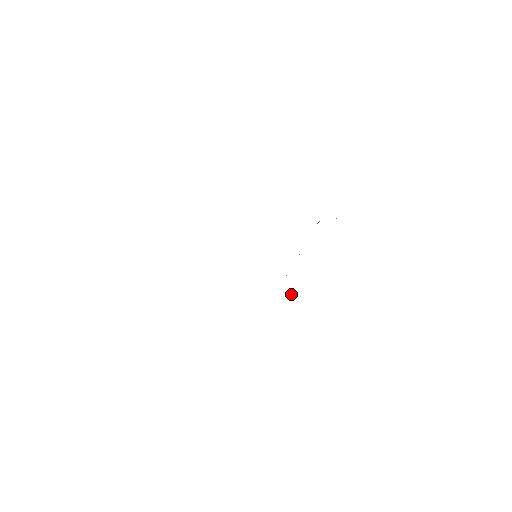
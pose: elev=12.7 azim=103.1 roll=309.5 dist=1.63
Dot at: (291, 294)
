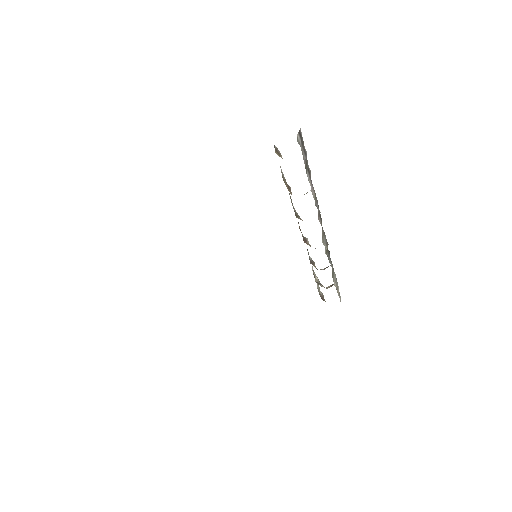
Dot at: (331, 285)
